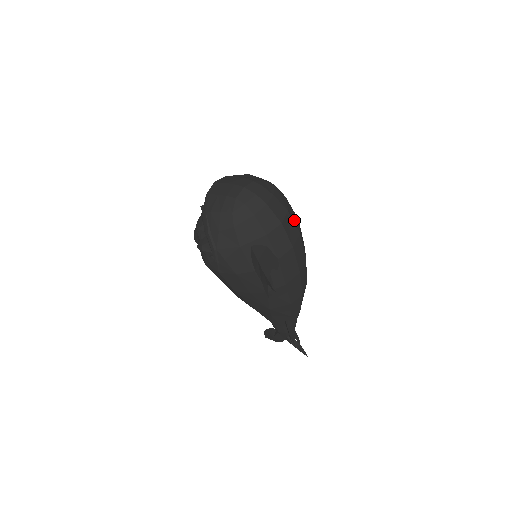
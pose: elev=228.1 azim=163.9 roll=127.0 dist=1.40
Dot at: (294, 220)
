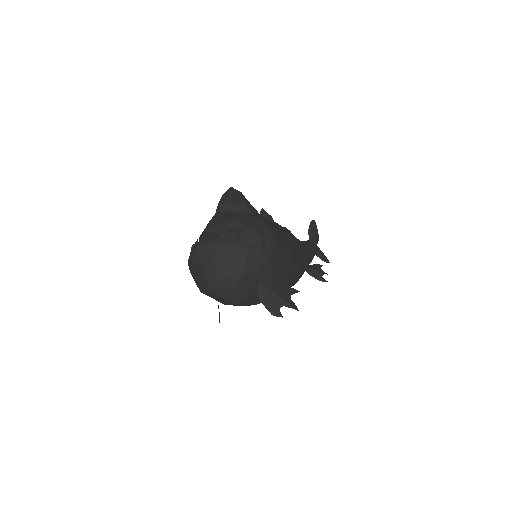
Dot at: occluded
